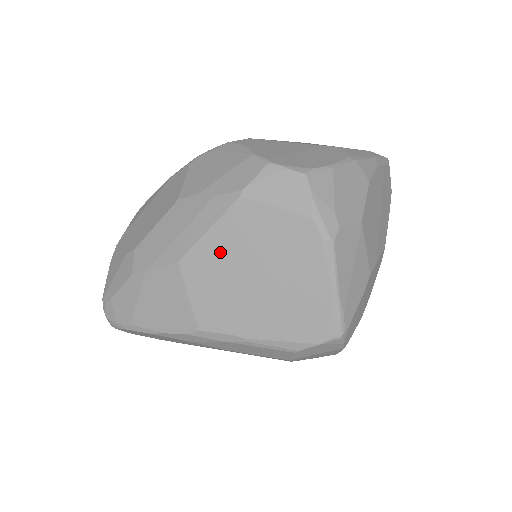
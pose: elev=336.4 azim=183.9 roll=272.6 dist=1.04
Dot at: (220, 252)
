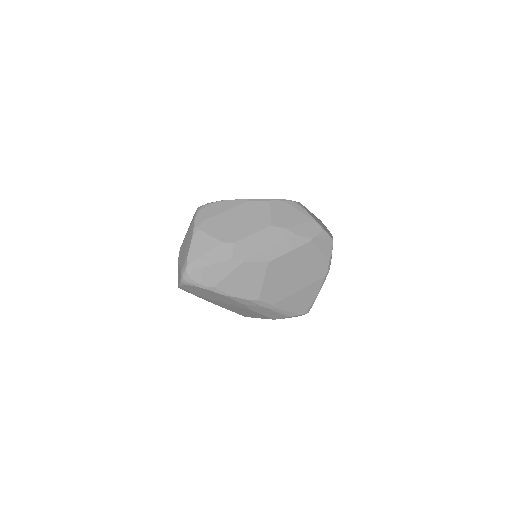
Dot at: (289, 264)
